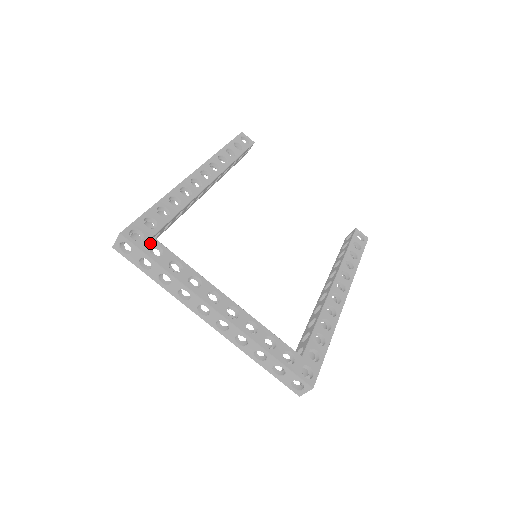
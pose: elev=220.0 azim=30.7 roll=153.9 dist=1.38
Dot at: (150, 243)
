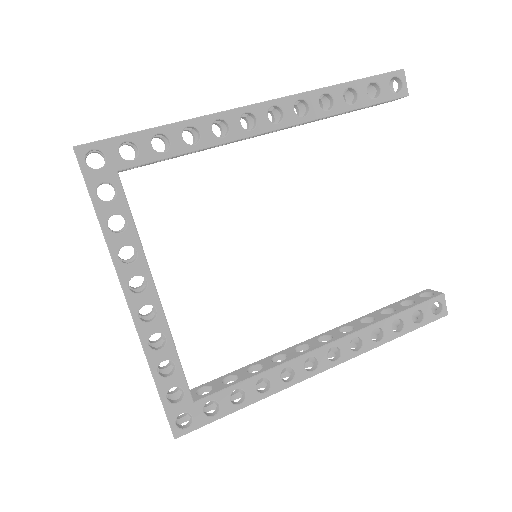
Dot at: (106, 178)
